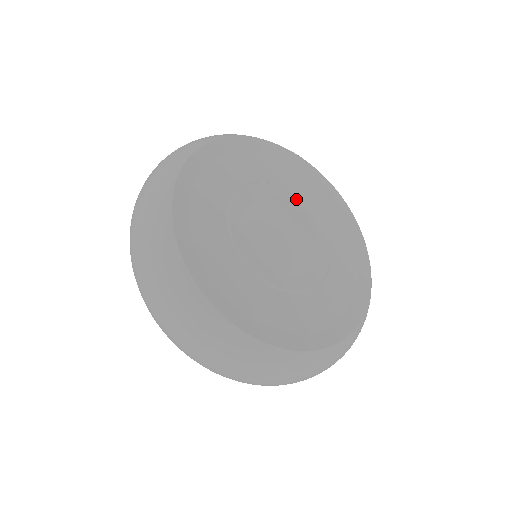
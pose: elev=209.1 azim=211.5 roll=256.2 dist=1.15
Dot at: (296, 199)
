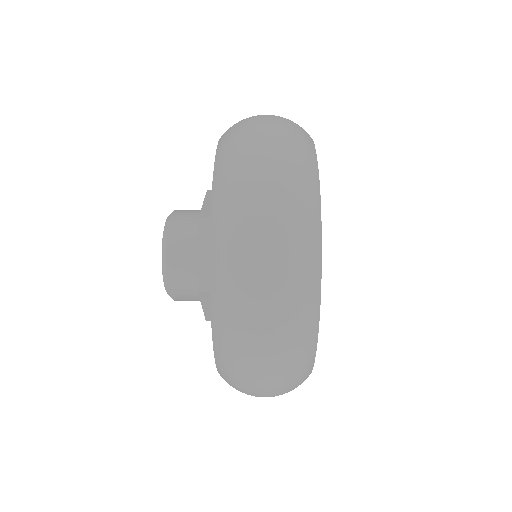
Dot at: occluded
